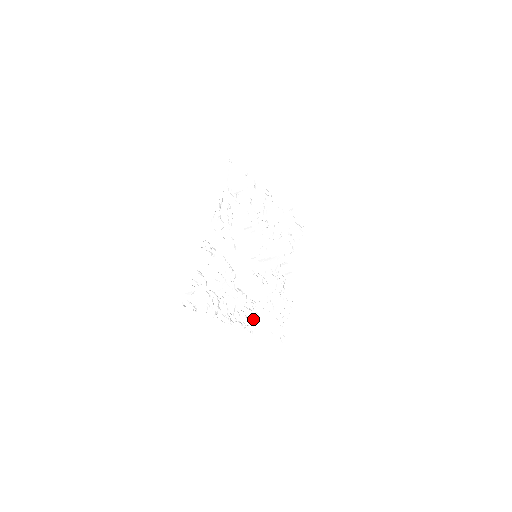
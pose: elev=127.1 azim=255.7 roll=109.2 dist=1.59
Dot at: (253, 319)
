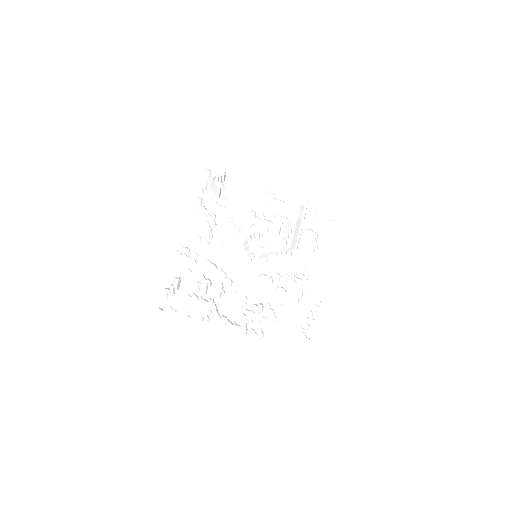
Dot at: (260, 322)
